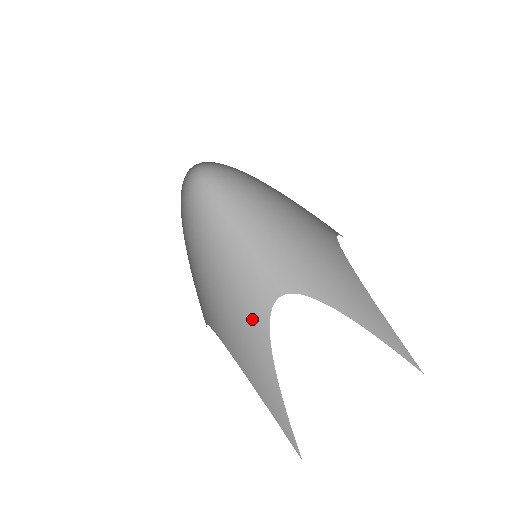
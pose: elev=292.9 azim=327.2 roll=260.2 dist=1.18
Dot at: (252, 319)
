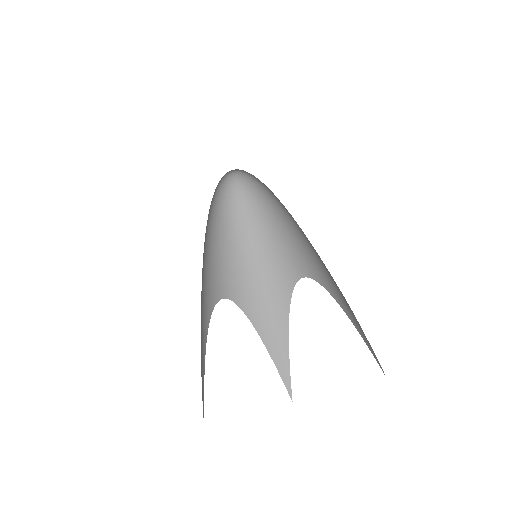
Dot at: (277, 292)
